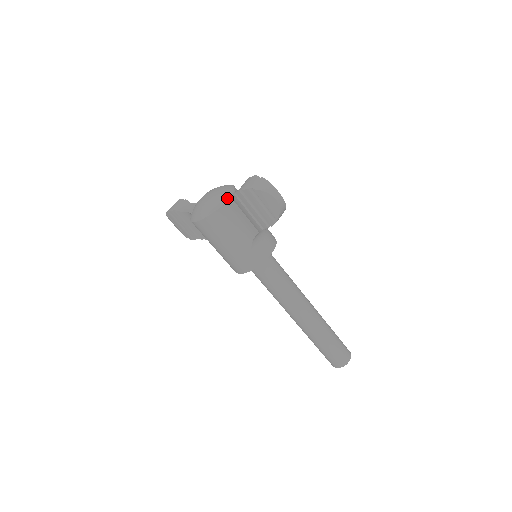
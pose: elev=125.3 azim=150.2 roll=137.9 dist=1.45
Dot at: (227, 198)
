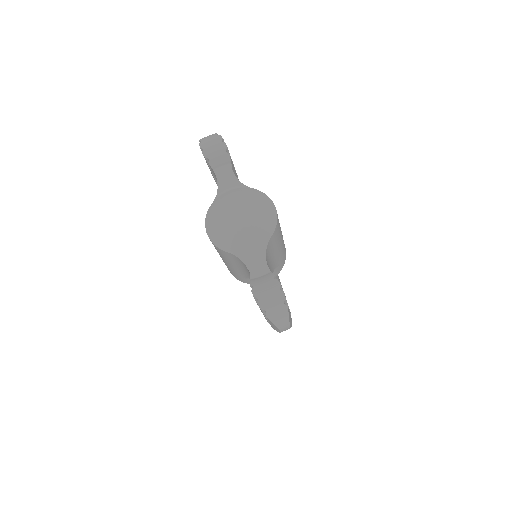
Dot at: (252, 250)
